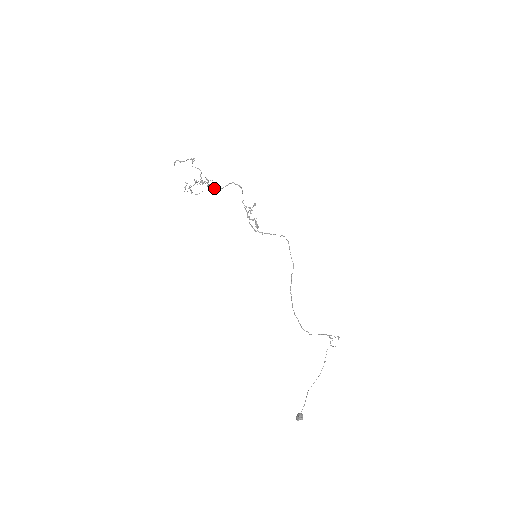
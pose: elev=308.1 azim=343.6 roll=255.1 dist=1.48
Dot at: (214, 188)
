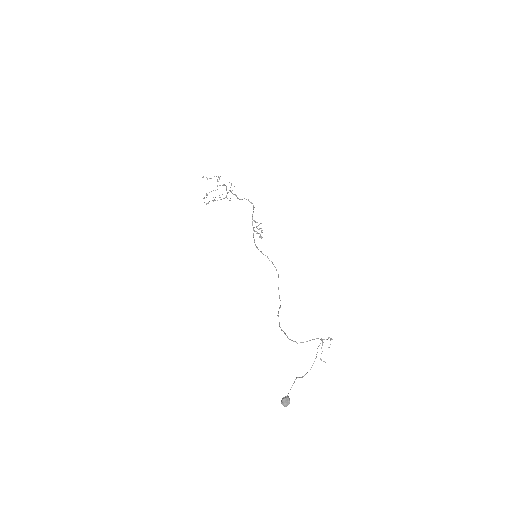
Dot at: occluded
